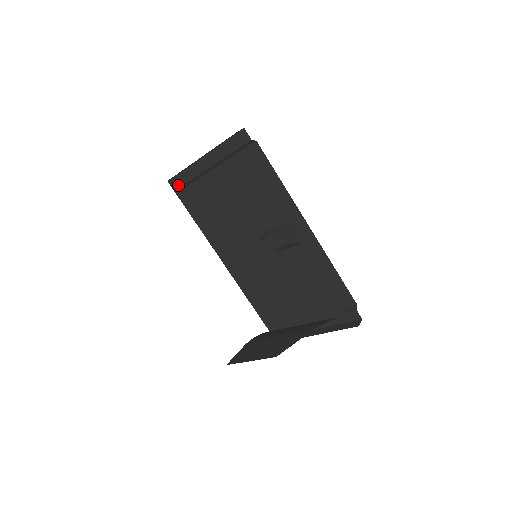
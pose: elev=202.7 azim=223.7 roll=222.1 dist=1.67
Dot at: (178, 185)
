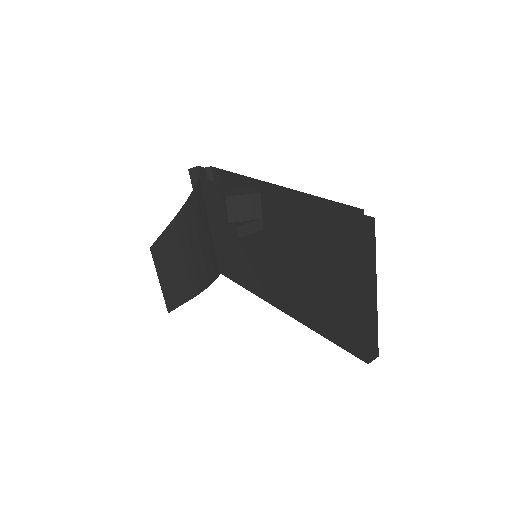
Dot at: occluded
